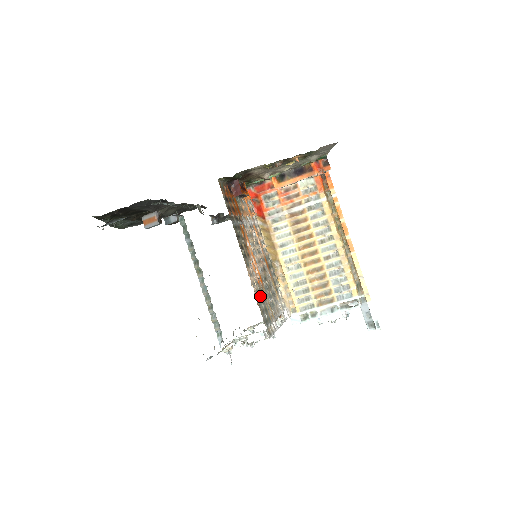
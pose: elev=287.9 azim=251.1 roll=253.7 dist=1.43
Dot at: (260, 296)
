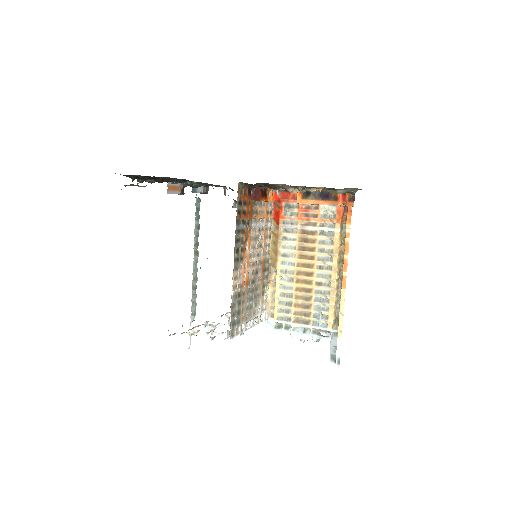
Dot at: (238, 299)
